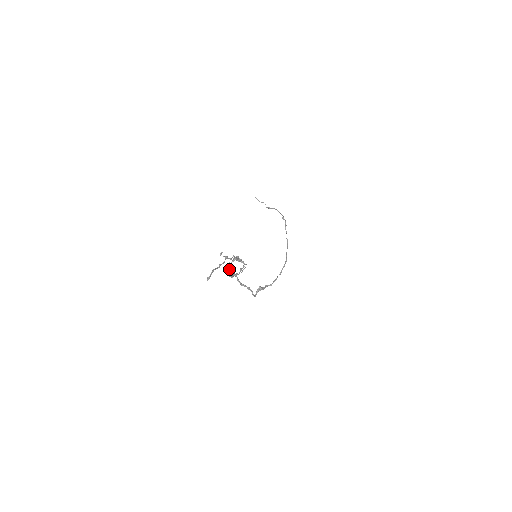
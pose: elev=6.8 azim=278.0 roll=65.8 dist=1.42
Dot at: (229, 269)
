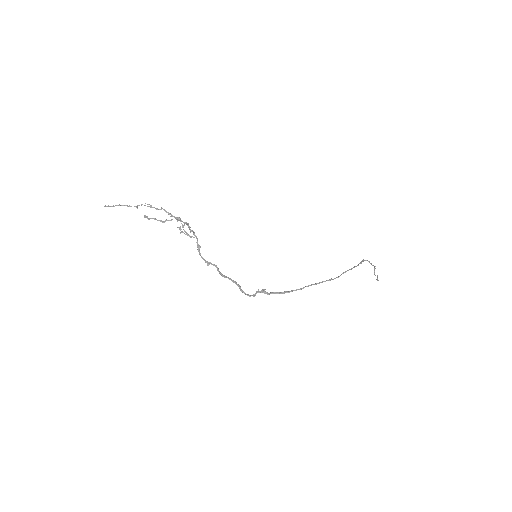
Dot at: (200, 253)
